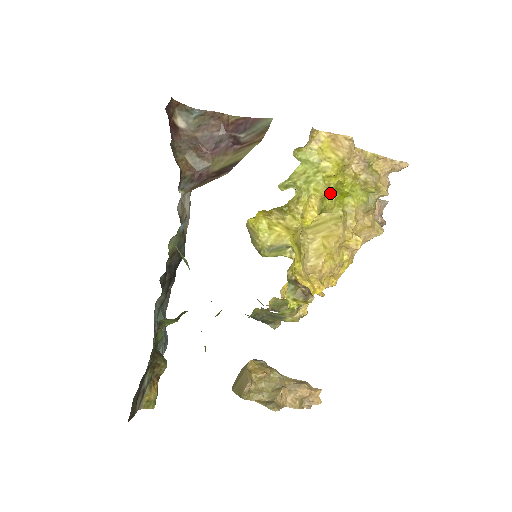
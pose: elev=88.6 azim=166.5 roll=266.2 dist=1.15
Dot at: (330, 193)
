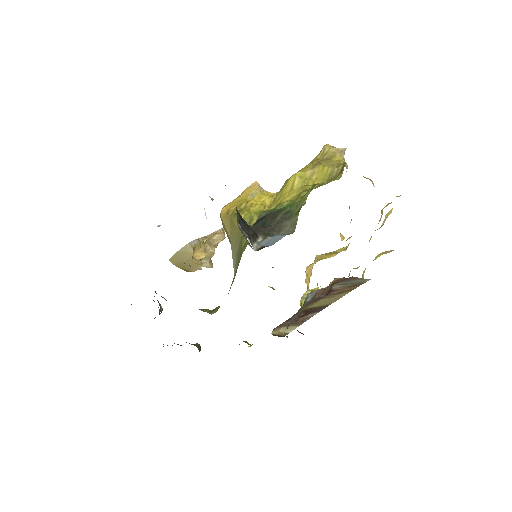
Dot at: occluded
